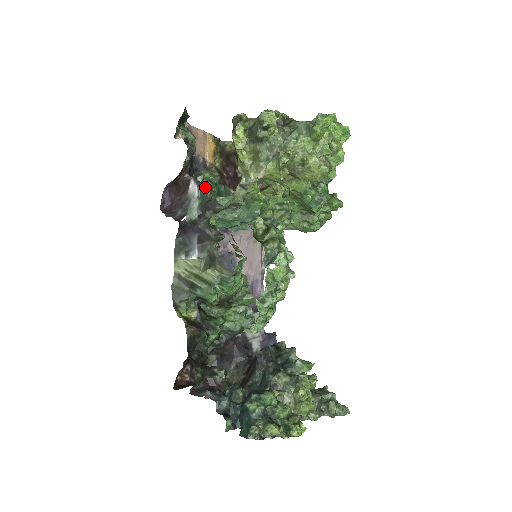
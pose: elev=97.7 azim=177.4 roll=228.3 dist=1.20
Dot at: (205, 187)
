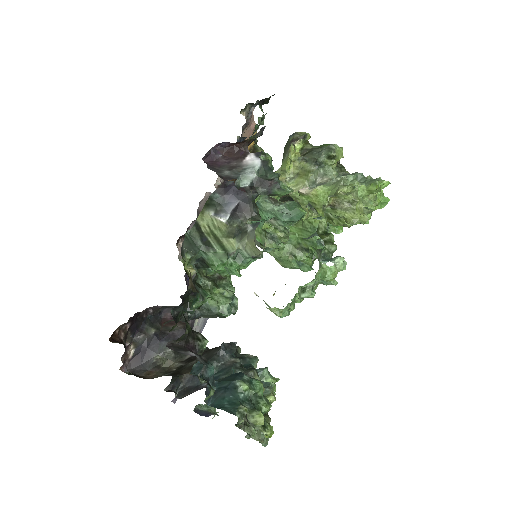
Dot at: (268, 167)
